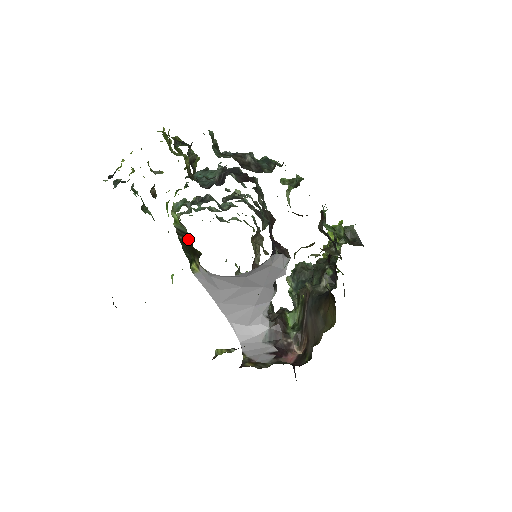
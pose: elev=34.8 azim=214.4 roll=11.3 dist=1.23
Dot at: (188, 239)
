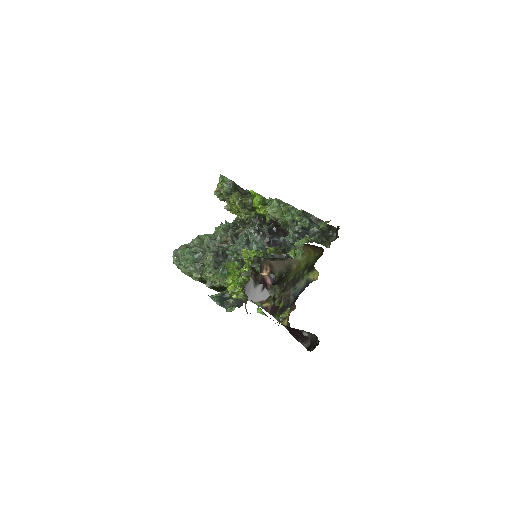
Dot at: occluded
